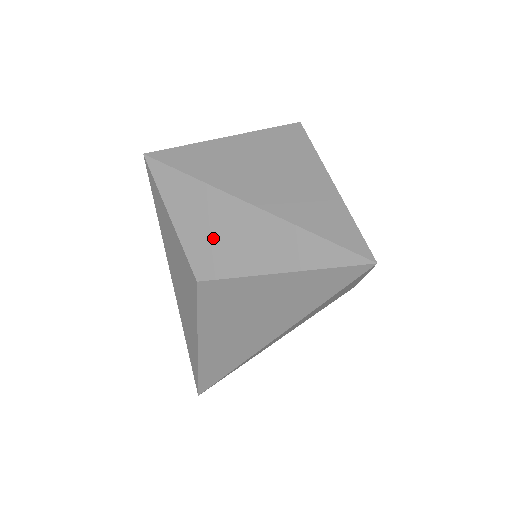
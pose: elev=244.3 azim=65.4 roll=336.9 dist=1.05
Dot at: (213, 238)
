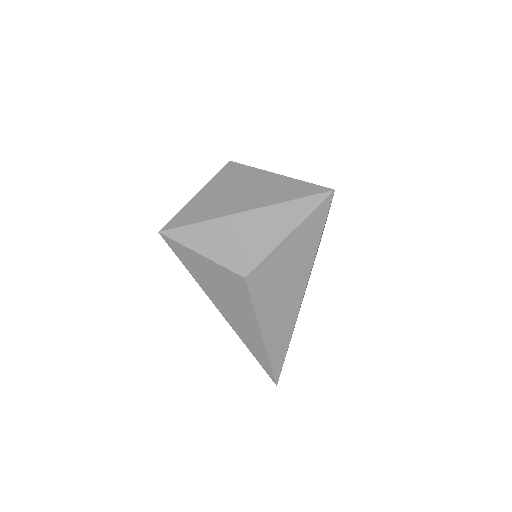
Dot at: (237, 246)
